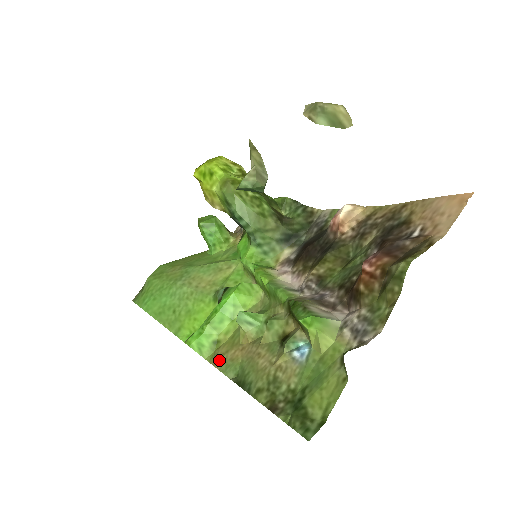
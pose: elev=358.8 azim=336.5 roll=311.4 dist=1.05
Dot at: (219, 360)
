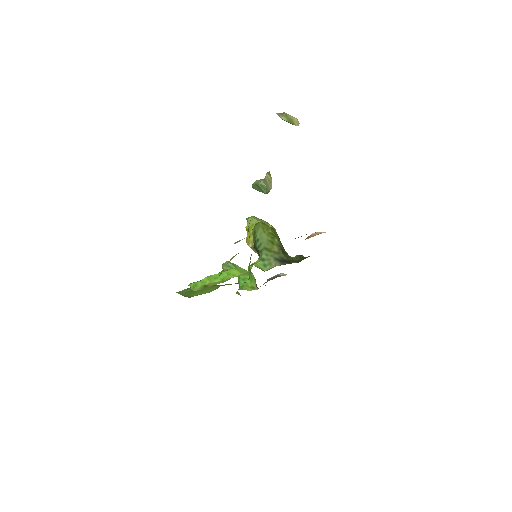
Dot at: occluded
